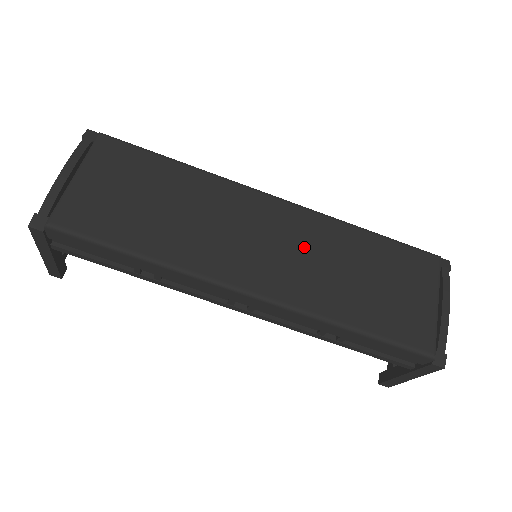
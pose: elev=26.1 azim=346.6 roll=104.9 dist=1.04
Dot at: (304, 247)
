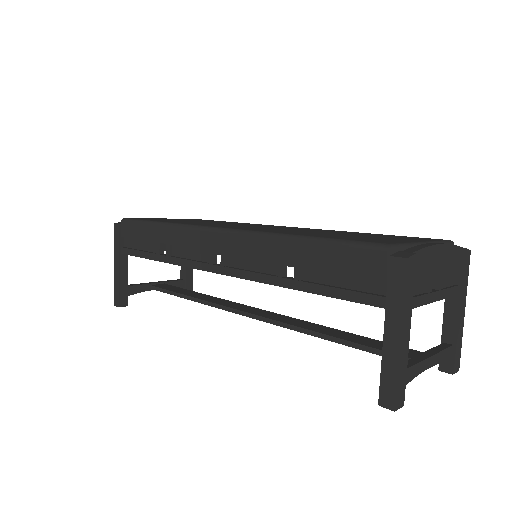
Dot at: (291, 229)
